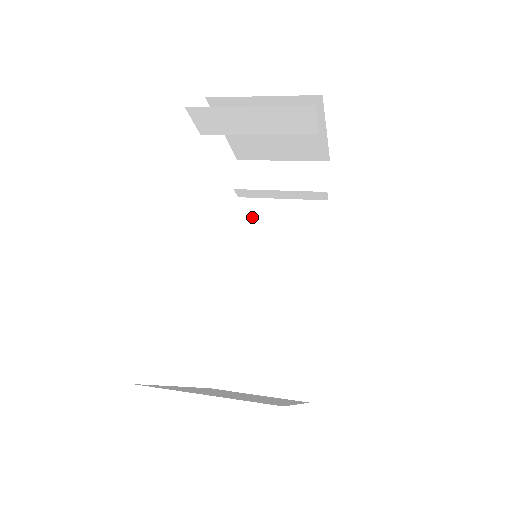
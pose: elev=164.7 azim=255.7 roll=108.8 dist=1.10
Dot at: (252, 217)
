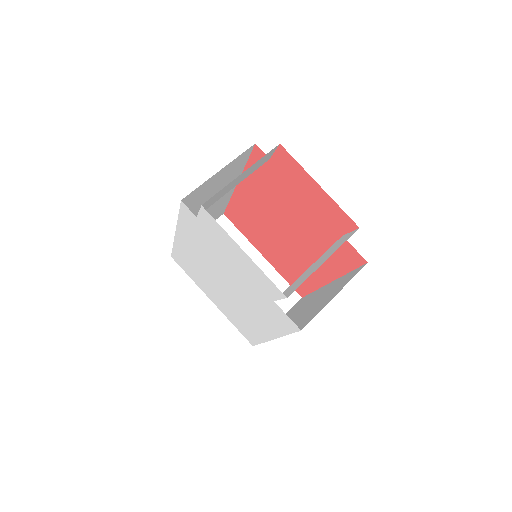
Dot at: (194, 198)
